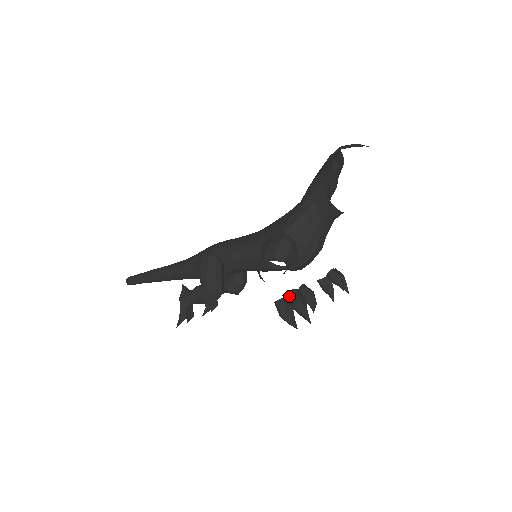
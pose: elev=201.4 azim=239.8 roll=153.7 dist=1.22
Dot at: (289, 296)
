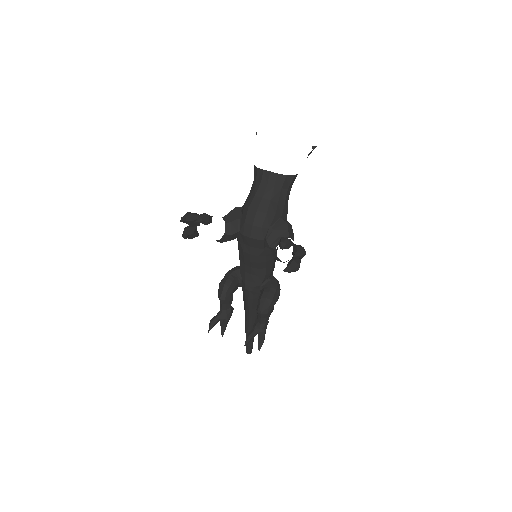
Dot at: occluded
